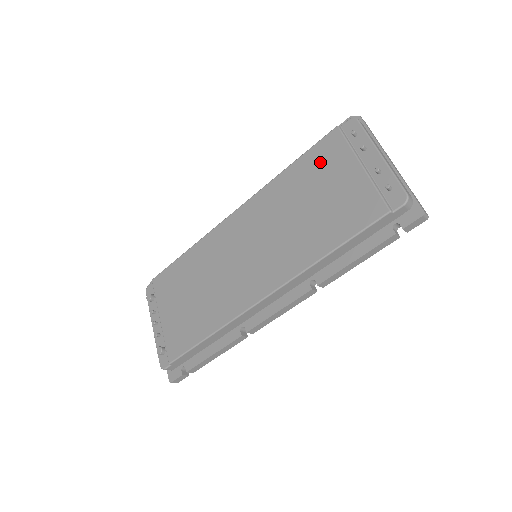
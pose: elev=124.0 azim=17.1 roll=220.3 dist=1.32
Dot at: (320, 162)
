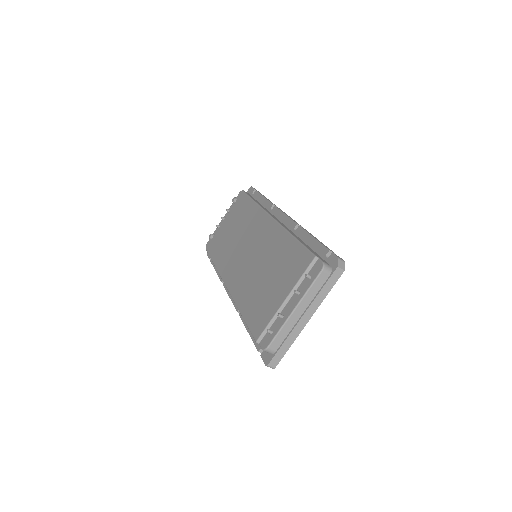
Dot at: (292, 262)
